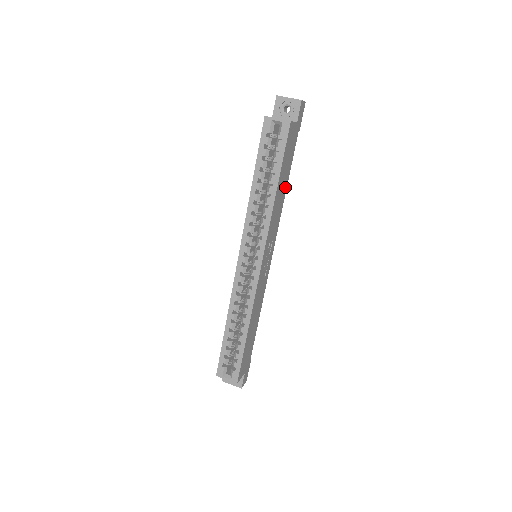
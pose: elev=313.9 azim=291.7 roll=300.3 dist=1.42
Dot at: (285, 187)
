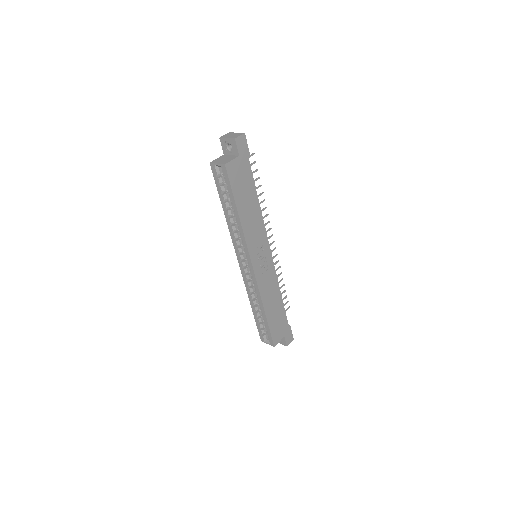
Dot at: (256, 202)
